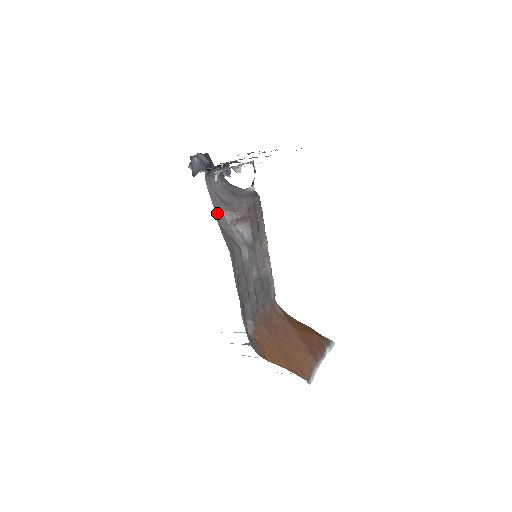
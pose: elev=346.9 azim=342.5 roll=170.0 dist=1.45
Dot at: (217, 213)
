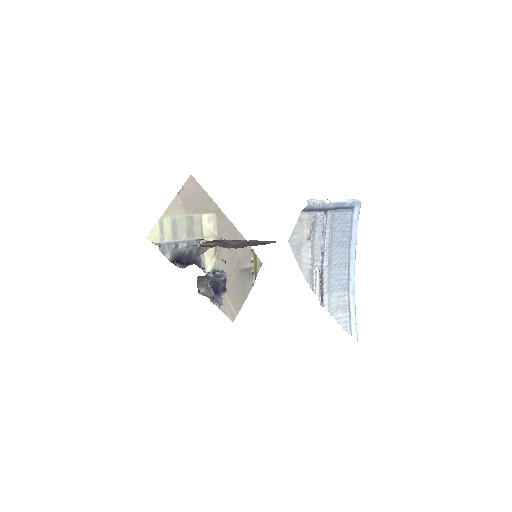
Dot at: occluded
